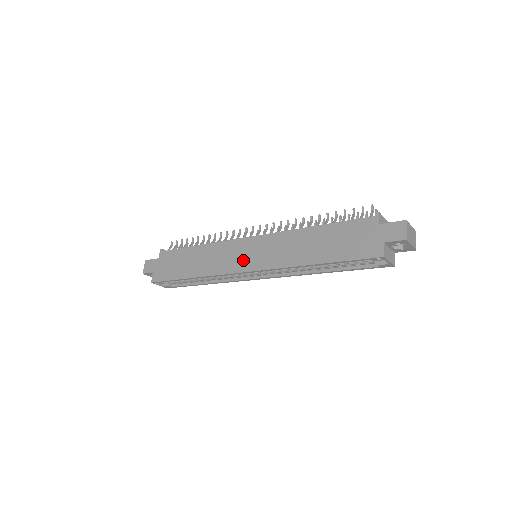
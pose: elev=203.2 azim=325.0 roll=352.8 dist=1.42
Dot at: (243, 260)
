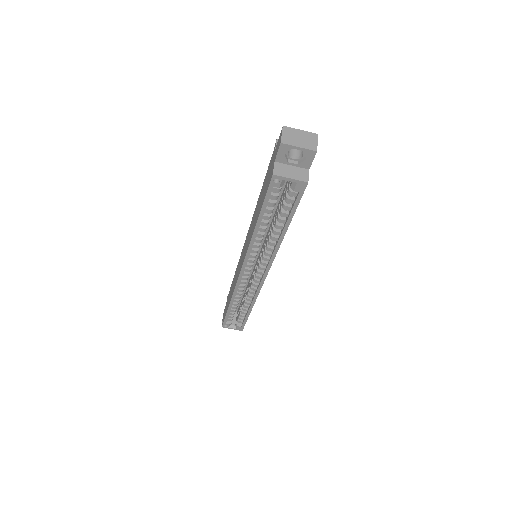
Dot at: (241, 263)
